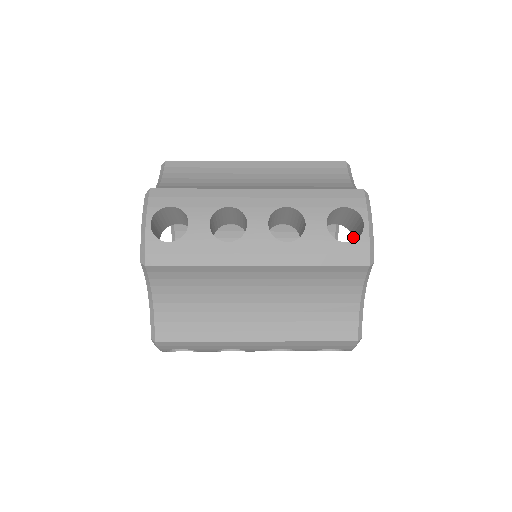
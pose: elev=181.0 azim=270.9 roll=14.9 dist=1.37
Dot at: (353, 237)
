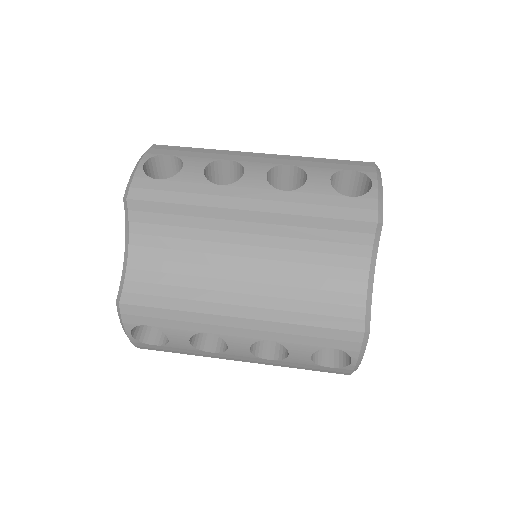
Dot at: occluded
